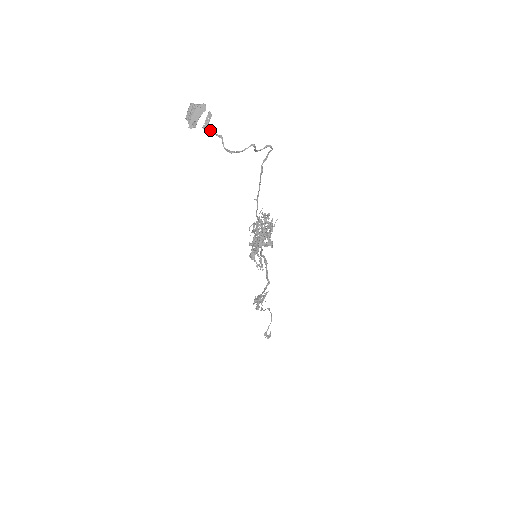
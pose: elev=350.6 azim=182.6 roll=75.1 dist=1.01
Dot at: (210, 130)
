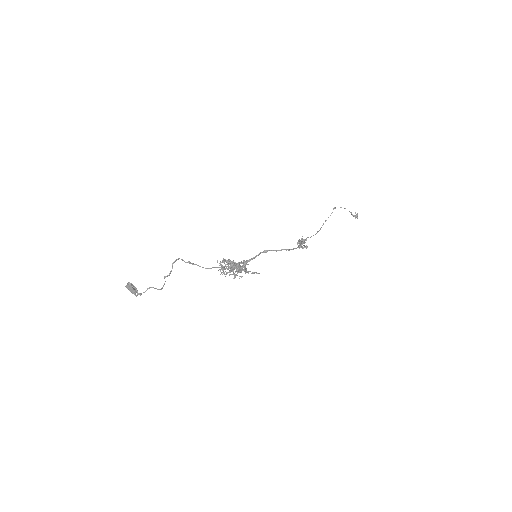
Dot at: occluded
